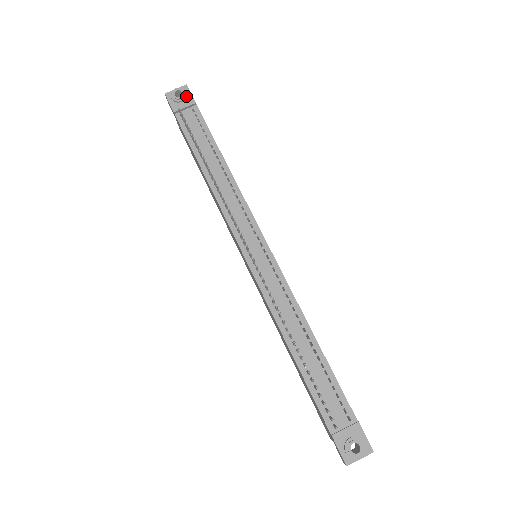
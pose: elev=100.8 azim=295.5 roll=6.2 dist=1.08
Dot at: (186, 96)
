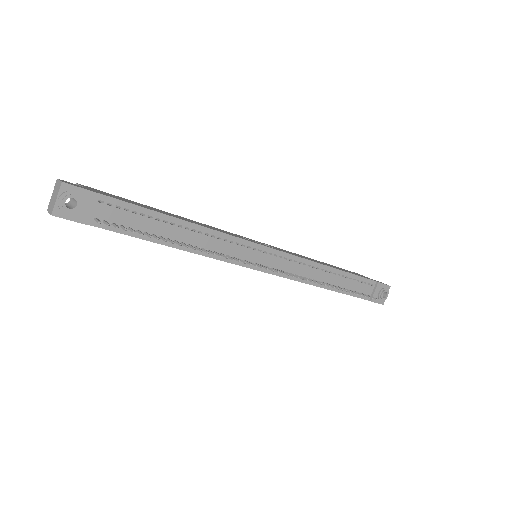
Dot at: (80, 197)
